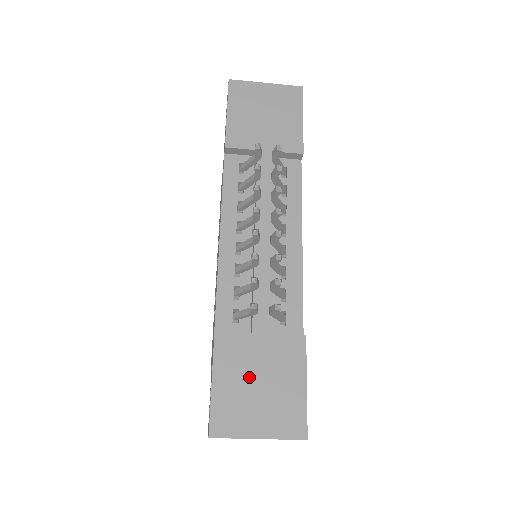
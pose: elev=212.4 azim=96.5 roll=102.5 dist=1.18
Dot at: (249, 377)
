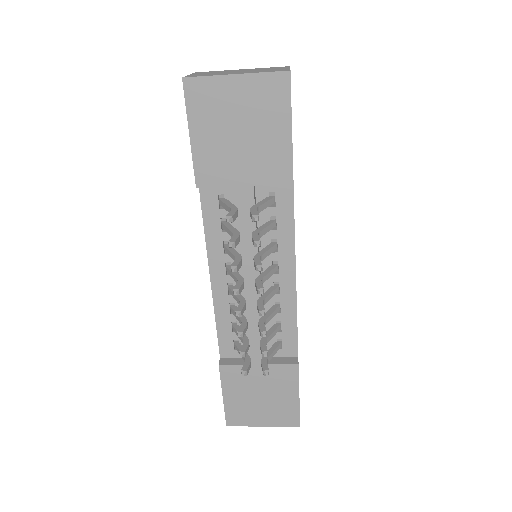
Dot at: (252, 393)
